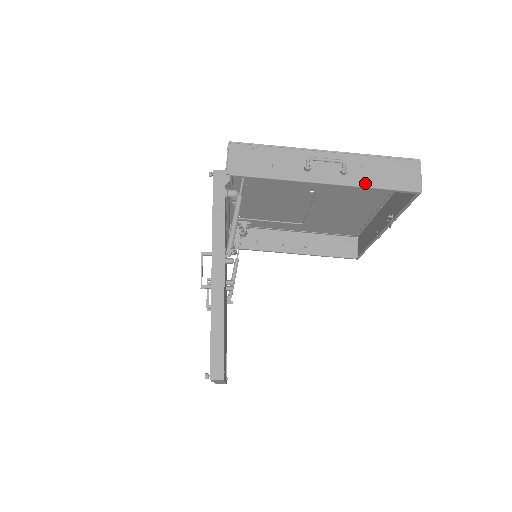
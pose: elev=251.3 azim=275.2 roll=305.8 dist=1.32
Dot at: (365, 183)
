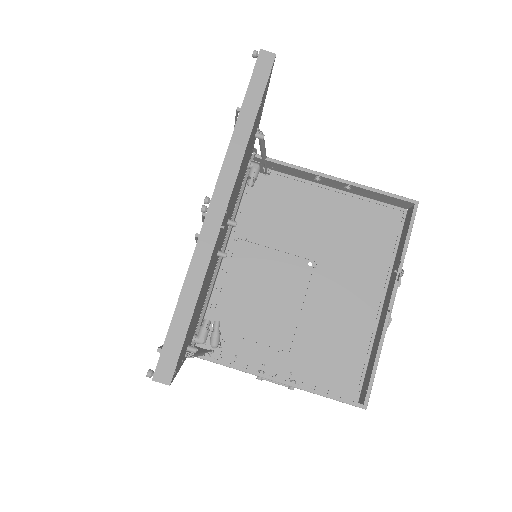
Dot at: (369, 188)
